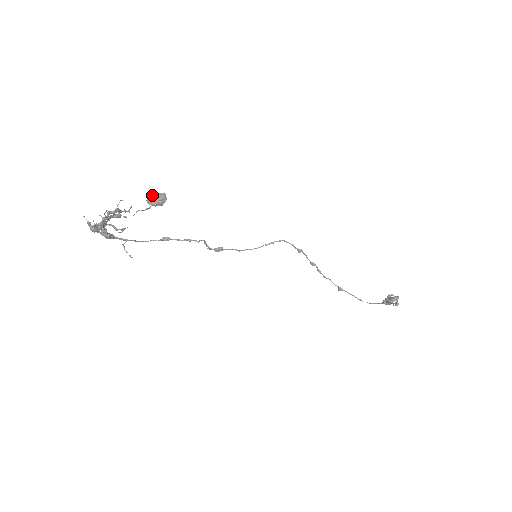
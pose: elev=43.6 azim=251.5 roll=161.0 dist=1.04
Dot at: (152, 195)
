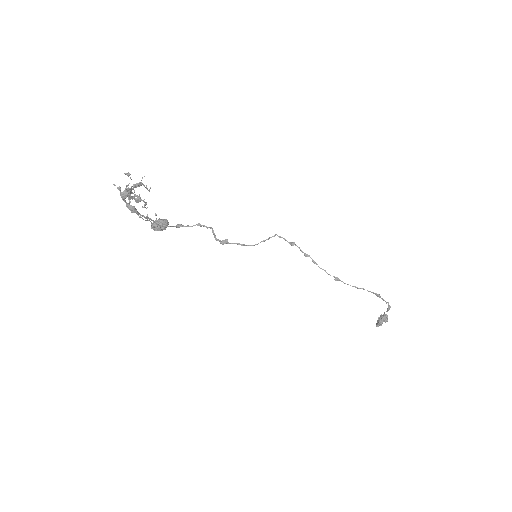
Dot at: (156, 221)
